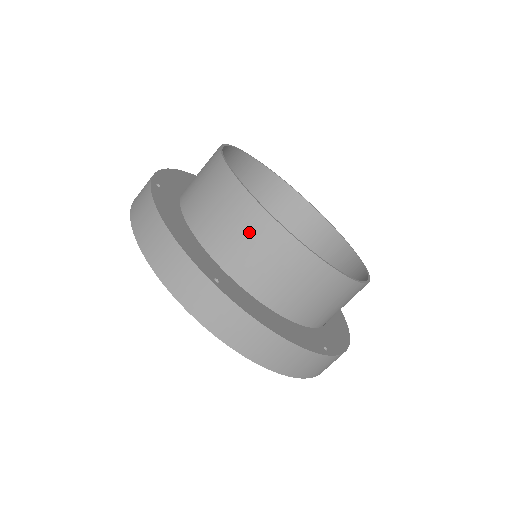
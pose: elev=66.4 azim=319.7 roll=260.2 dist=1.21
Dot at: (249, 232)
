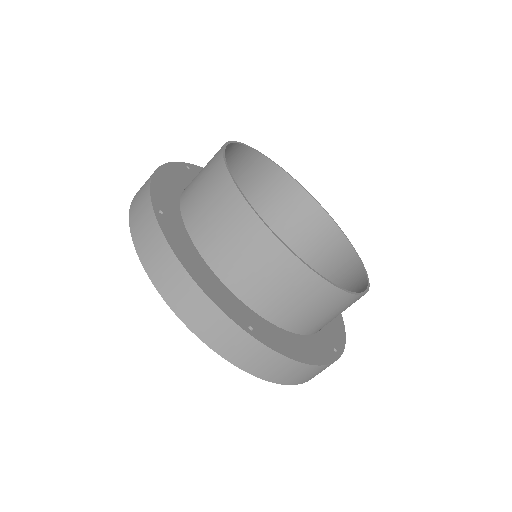
Dot at: (276, 274)
